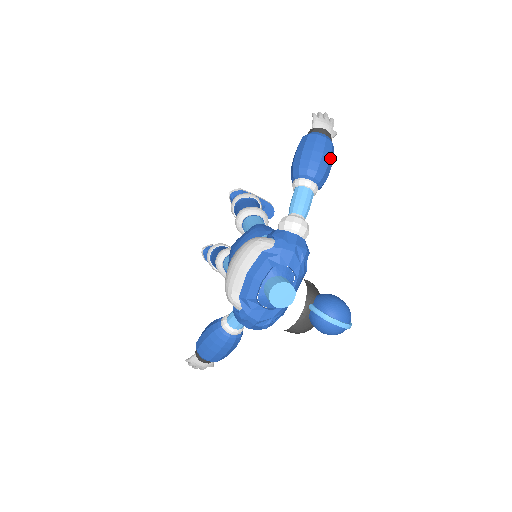
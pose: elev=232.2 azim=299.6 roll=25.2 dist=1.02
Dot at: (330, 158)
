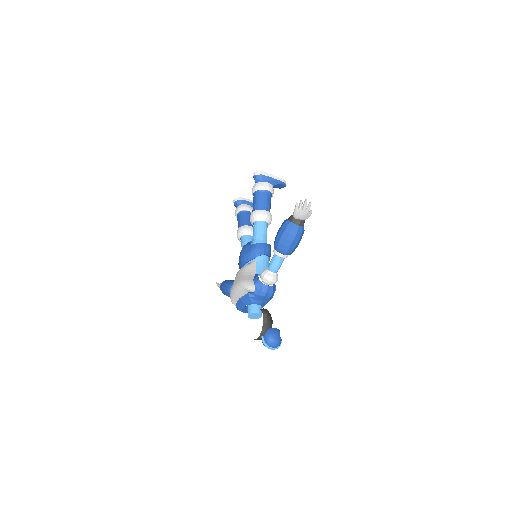
Dot at: (298, 241)
